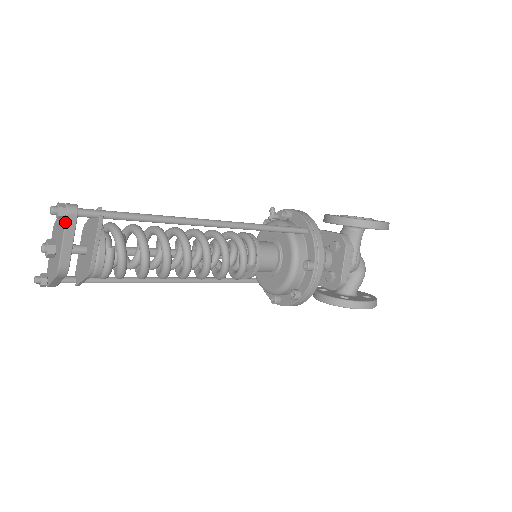
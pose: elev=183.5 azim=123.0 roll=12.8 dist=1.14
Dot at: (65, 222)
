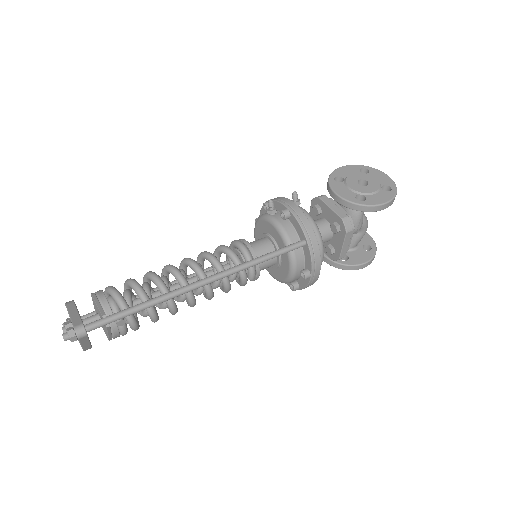
Dot at: (79, 341)
